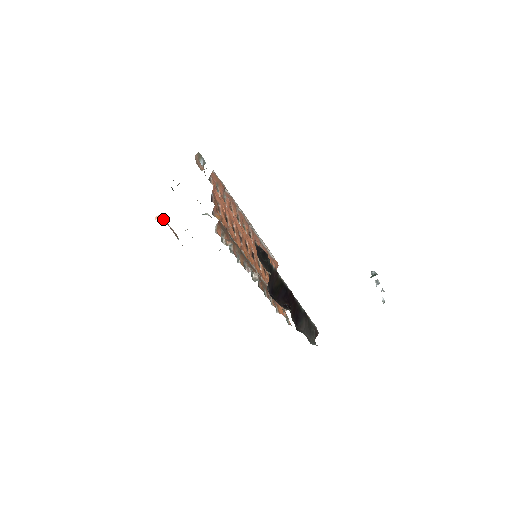
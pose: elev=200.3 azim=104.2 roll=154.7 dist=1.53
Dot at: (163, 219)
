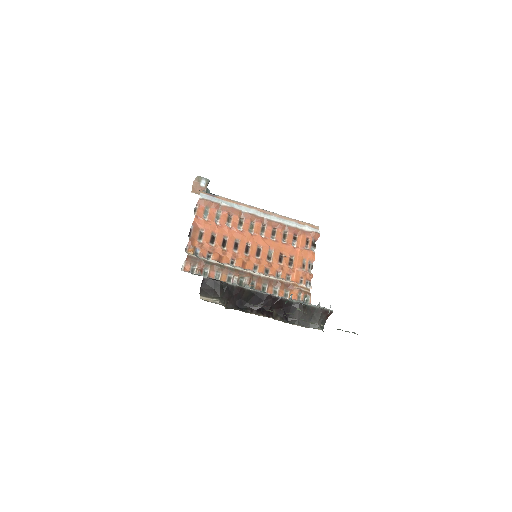
Dot at: occluded
